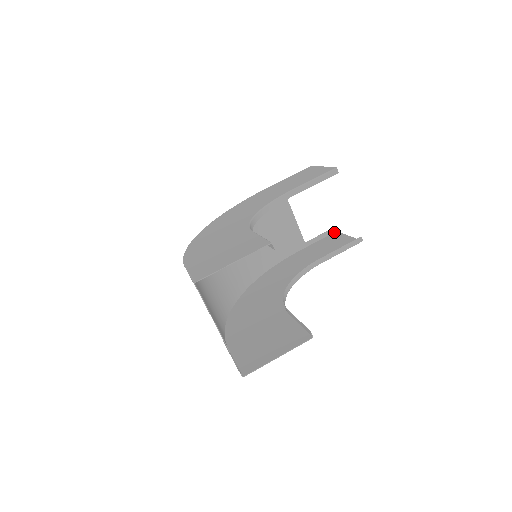
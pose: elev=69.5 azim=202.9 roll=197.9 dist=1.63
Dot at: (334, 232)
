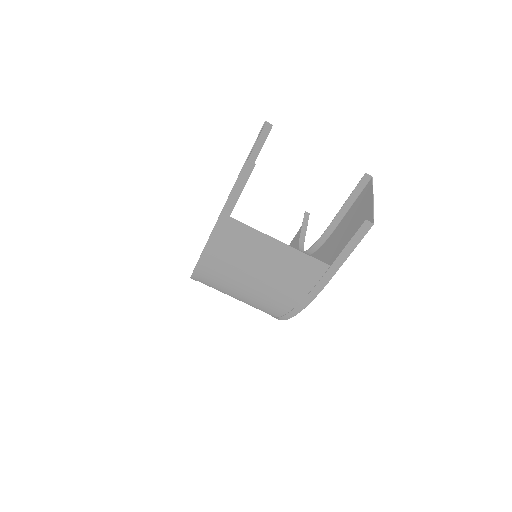
Dot at: occluded
